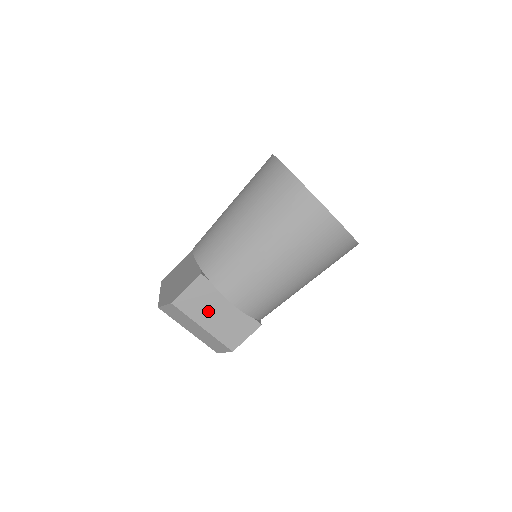
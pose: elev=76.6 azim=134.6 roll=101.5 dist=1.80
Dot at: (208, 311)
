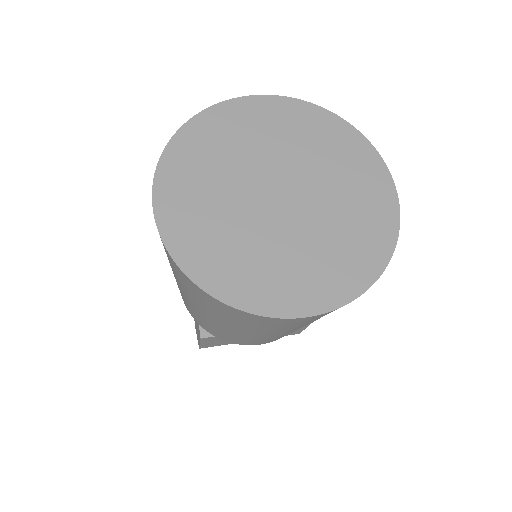
Dot at: occluded
